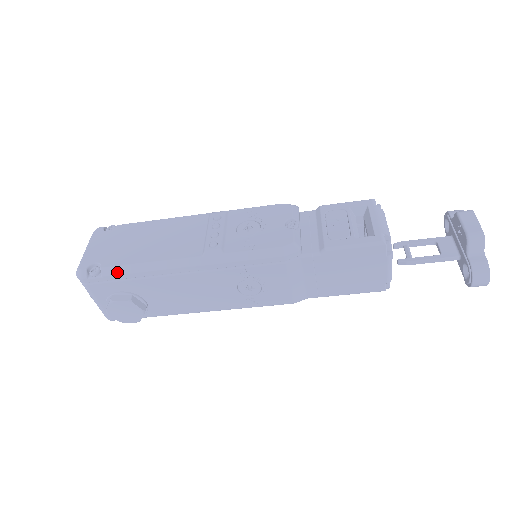
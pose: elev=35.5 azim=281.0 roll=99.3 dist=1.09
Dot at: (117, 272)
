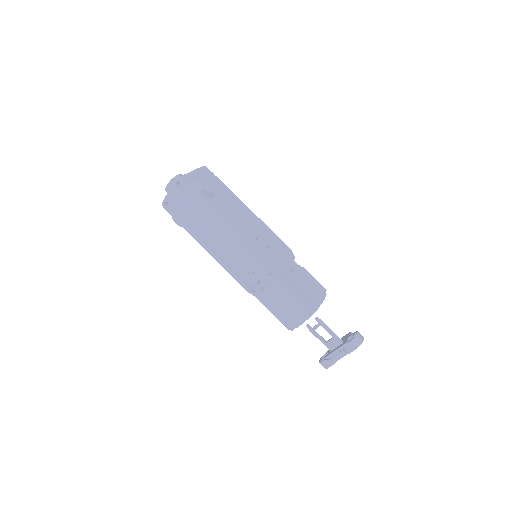
Dot at: (223, 183)
